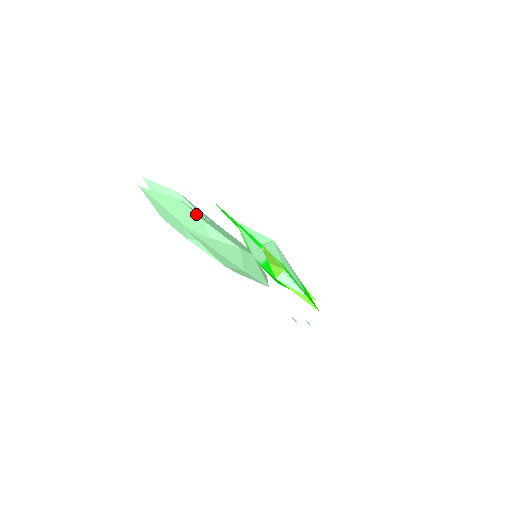
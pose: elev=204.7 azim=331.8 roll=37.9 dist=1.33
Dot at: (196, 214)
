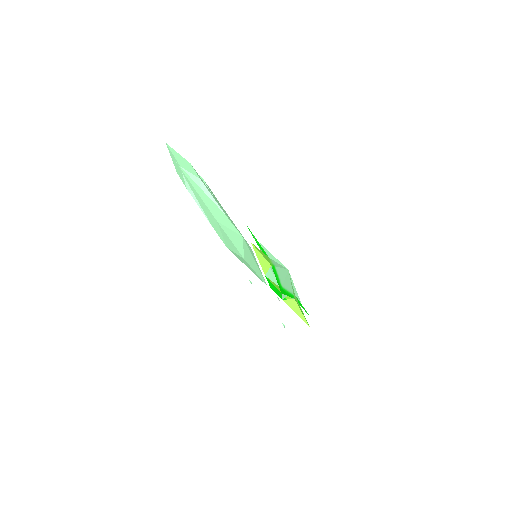
Dot at: (197, 174)
